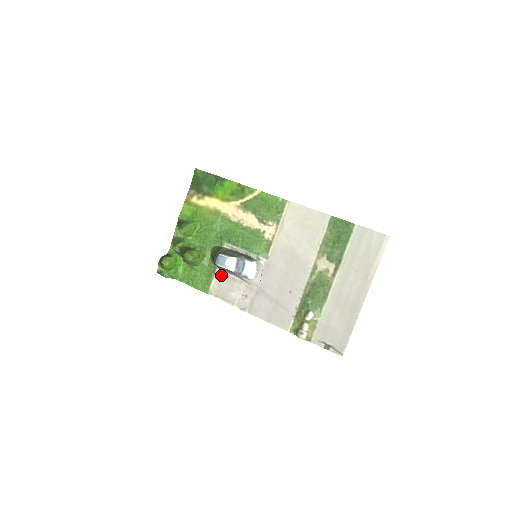
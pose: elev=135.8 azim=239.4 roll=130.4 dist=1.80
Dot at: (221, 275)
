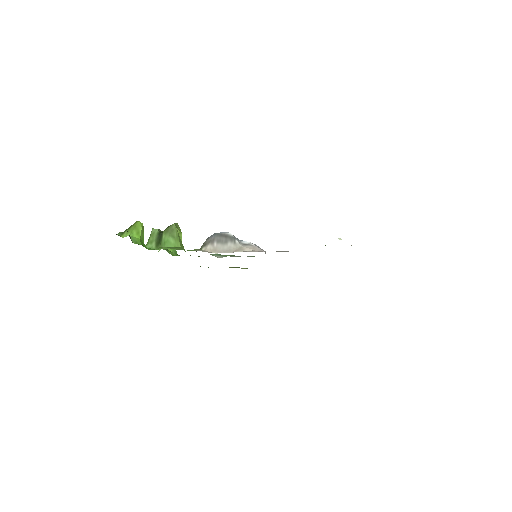
Dot at: occluded
